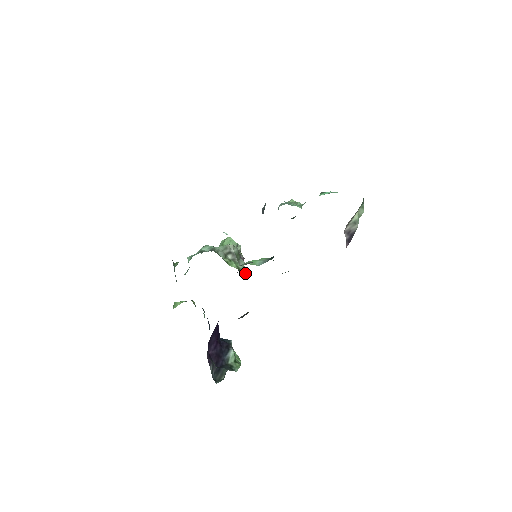
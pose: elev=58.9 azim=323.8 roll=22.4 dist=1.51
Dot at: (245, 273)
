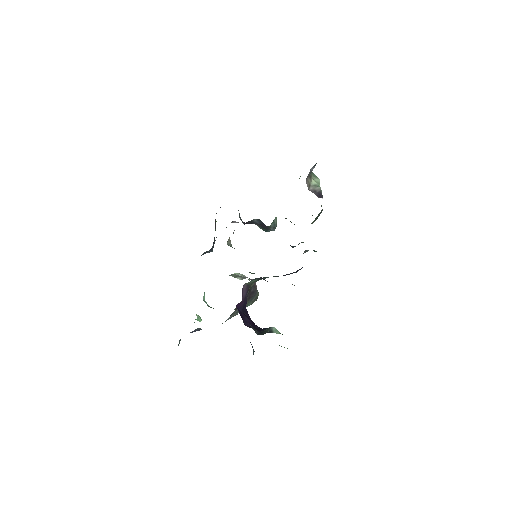
Dot at: occluded
